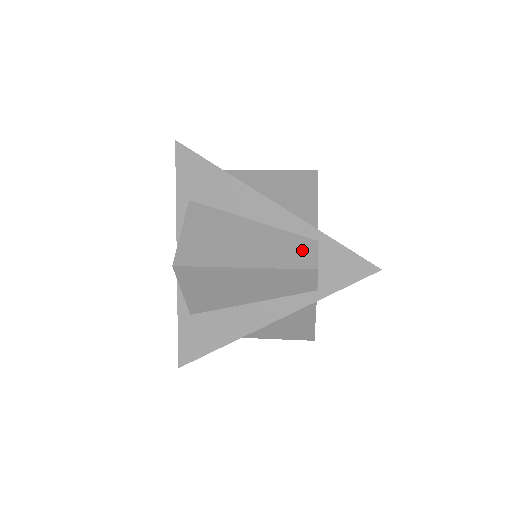
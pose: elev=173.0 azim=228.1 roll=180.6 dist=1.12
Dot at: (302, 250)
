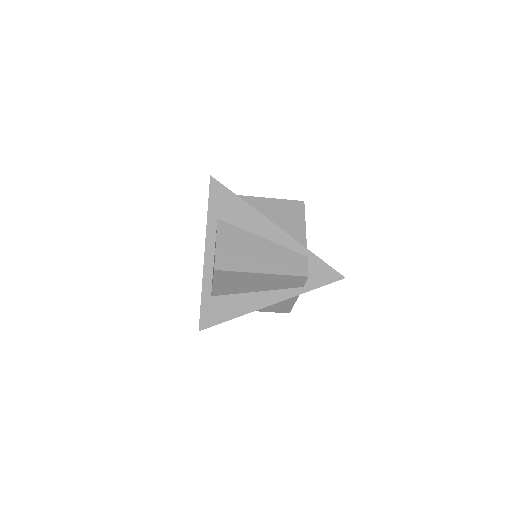
Dot at: (298, 262)
